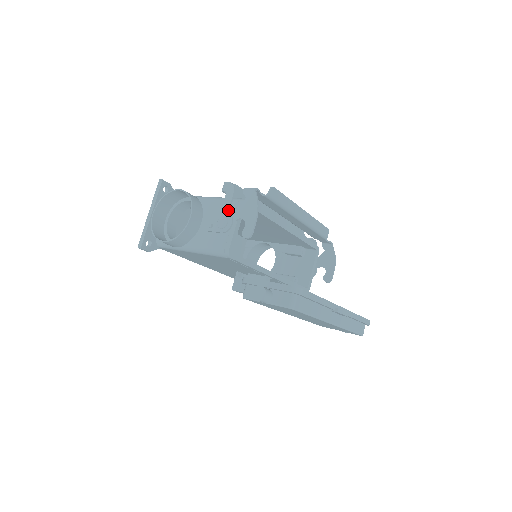
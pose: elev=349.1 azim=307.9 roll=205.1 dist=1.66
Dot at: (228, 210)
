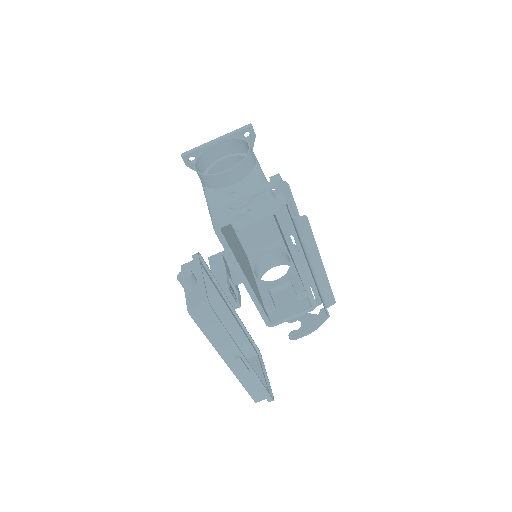
Dot at: (253, 195)
